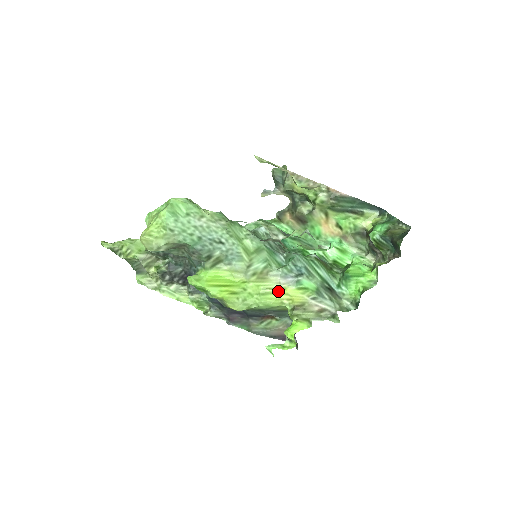
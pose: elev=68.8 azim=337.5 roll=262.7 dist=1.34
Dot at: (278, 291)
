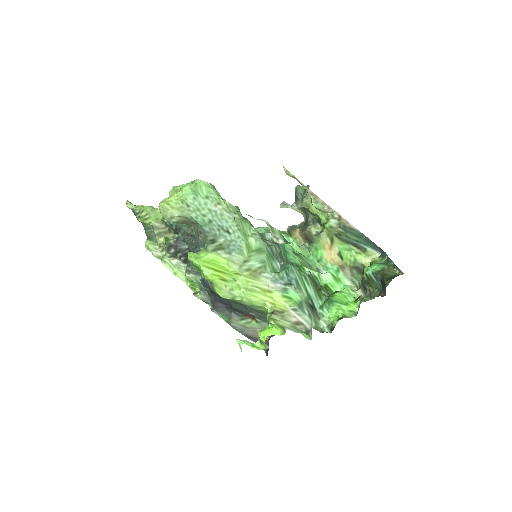
Dot at: (264, 292)
